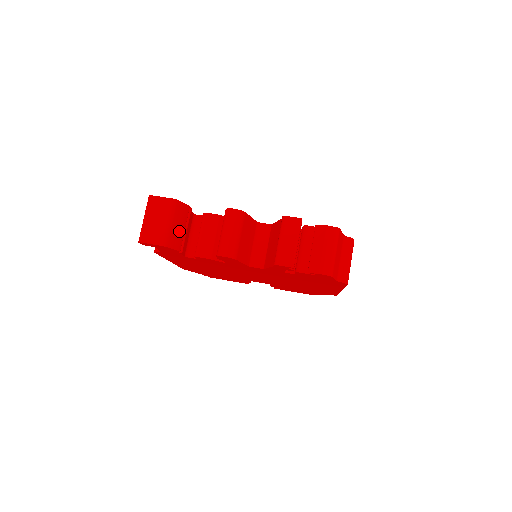
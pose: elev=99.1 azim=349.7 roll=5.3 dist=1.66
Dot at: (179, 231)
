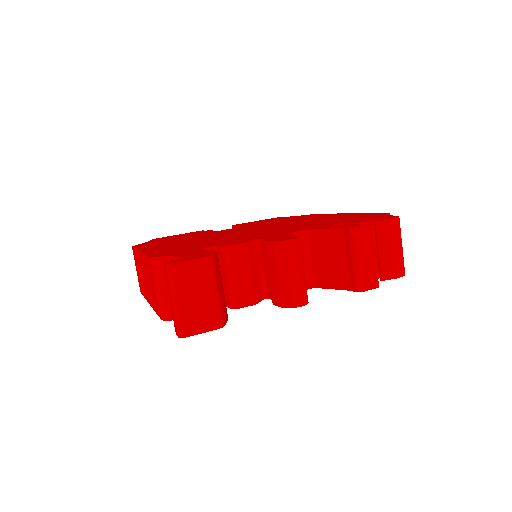
Dot at: (222, 294)
